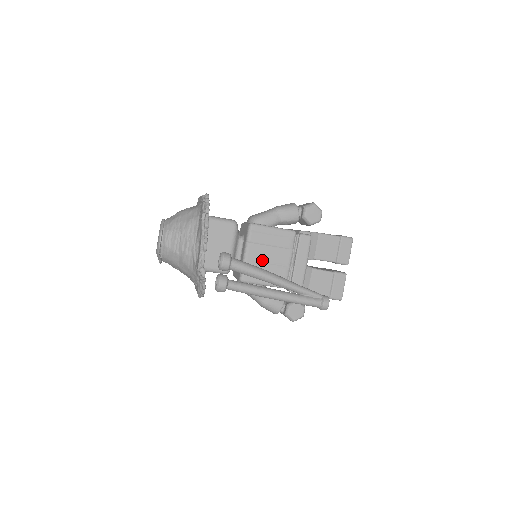
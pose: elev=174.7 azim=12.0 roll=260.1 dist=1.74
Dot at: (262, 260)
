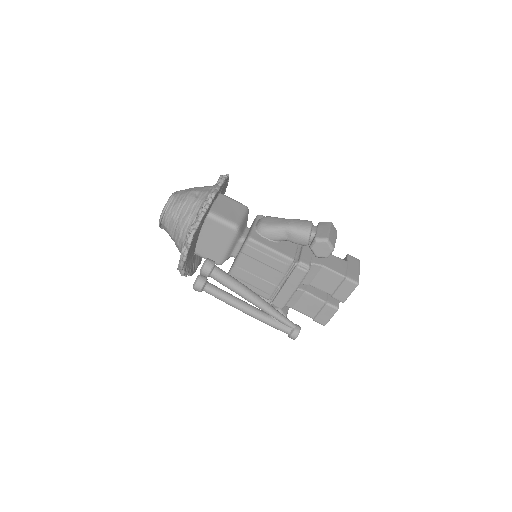
Dot at: (251, 271)
